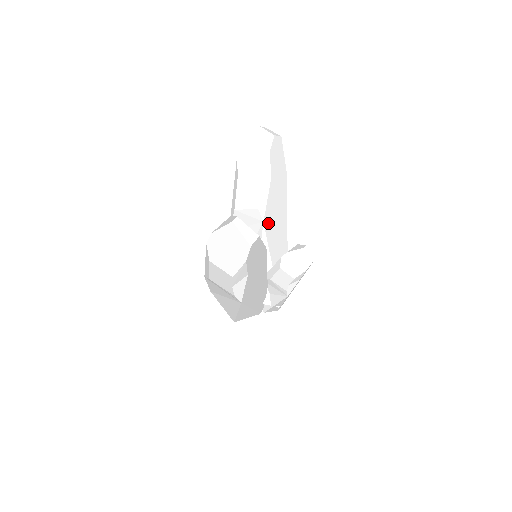
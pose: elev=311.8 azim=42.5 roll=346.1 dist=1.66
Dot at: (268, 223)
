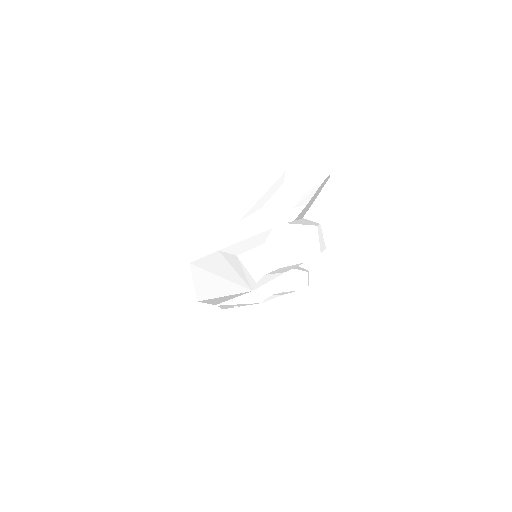
Dot at: occluded
